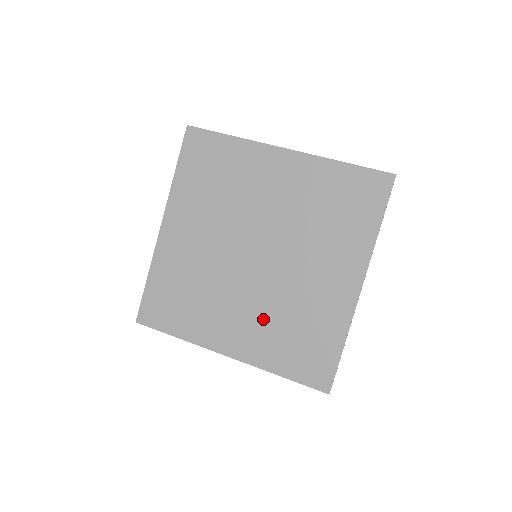
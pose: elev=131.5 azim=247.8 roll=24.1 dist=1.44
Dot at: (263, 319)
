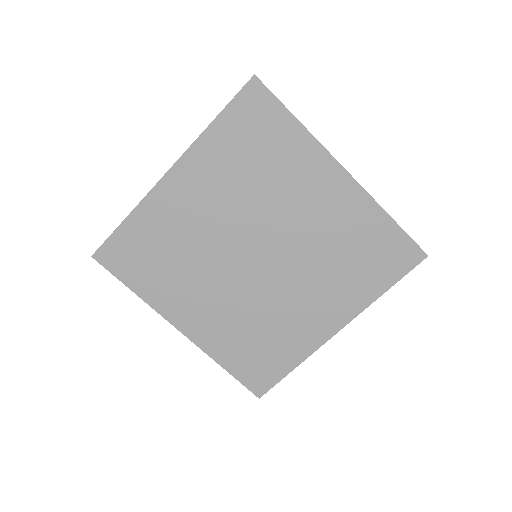
Dot at: (233, 316)
